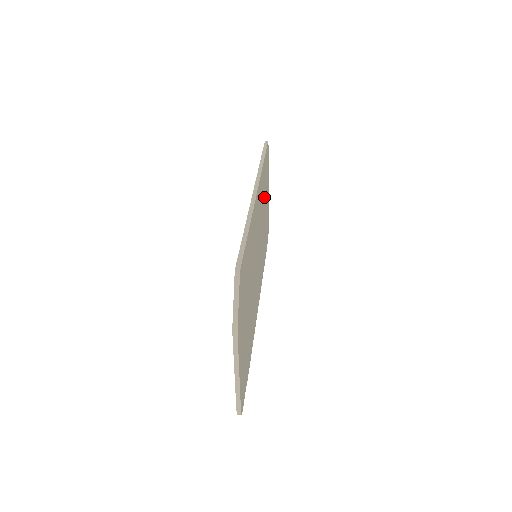
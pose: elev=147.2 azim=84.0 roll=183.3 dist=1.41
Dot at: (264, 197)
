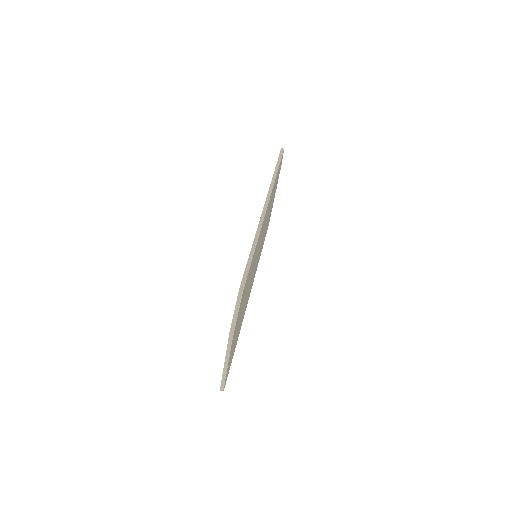
Dot at: occluded
